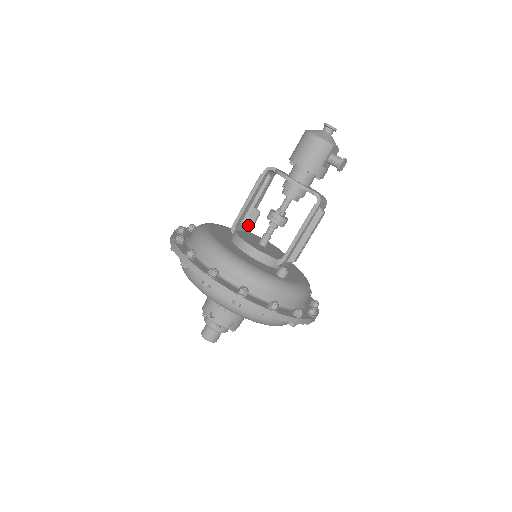
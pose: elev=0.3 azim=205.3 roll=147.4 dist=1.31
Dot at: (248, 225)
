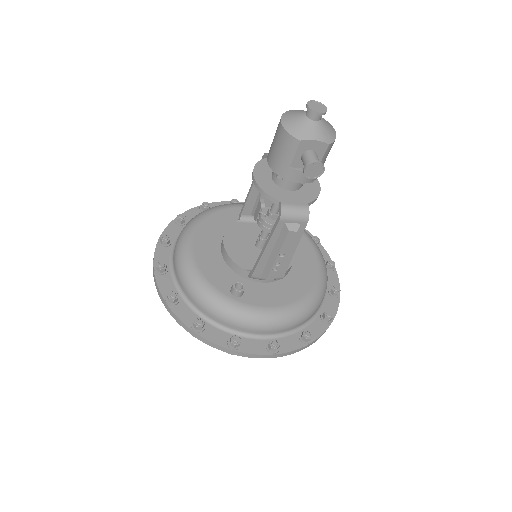
Dot at: (255, 218)
